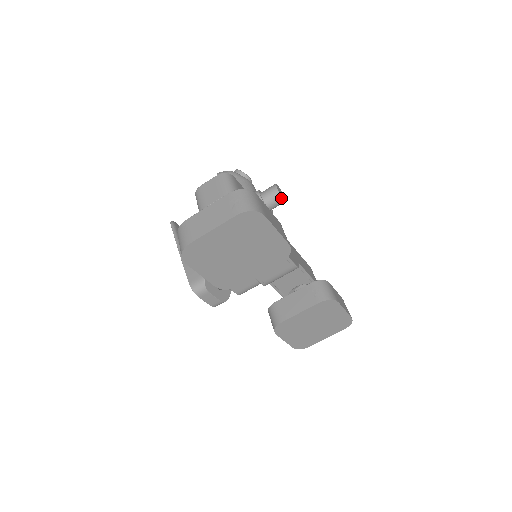
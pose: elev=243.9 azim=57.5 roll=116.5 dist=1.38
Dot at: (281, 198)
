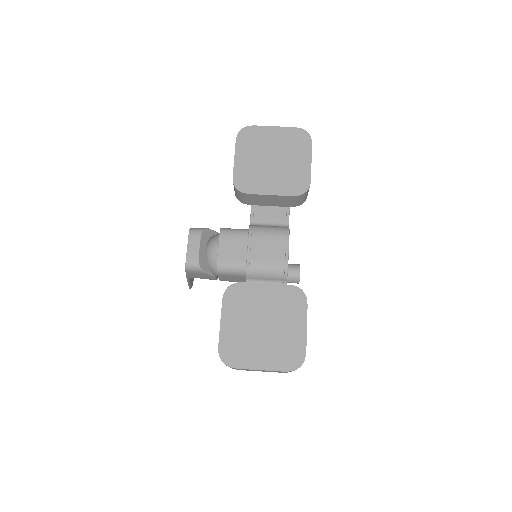
Dot at: (299, 269)
